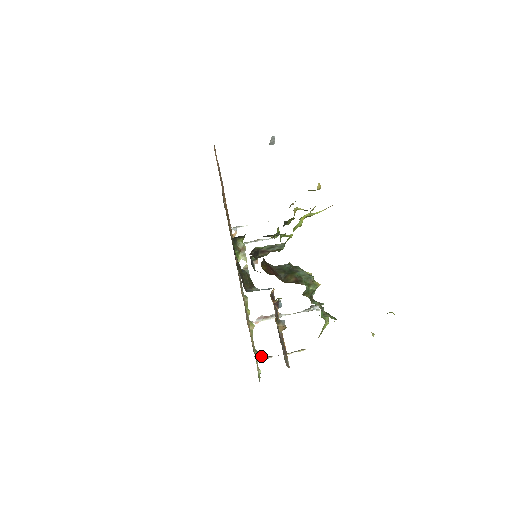
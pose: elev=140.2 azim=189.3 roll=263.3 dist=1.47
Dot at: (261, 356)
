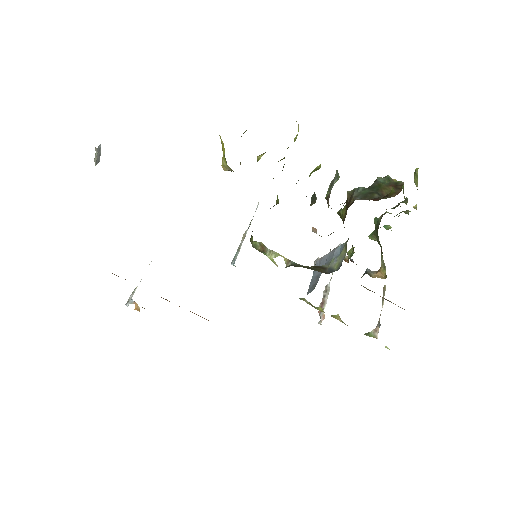
Dot at: (373, 333)
